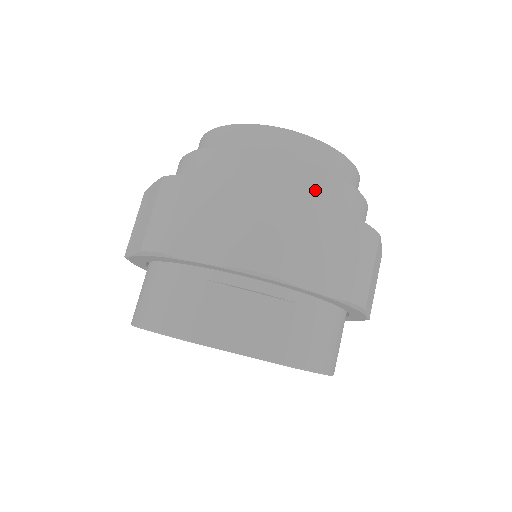
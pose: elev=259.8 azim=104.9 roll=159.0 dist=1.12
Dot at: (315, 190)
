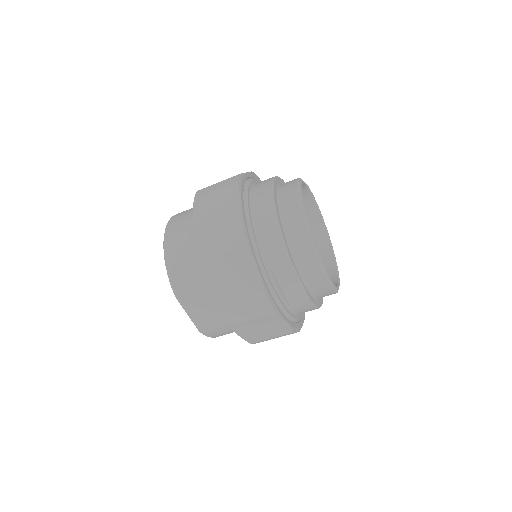
Dot at: (294, 302)
